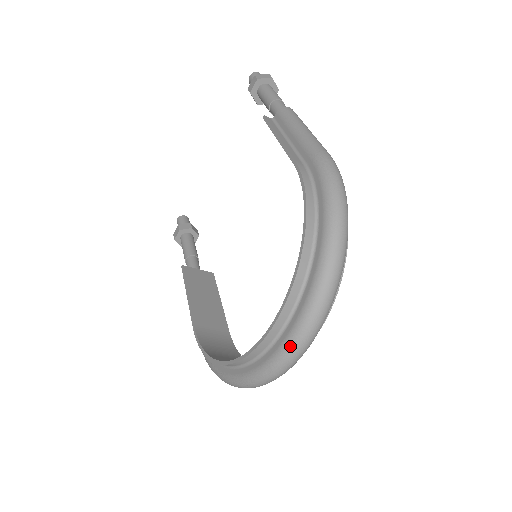
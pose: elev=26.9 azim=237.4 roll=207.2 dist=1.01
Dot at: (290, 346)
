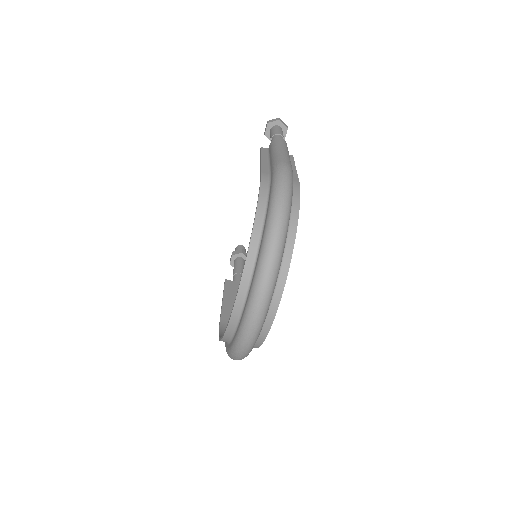
Dot at: (248, 310)
